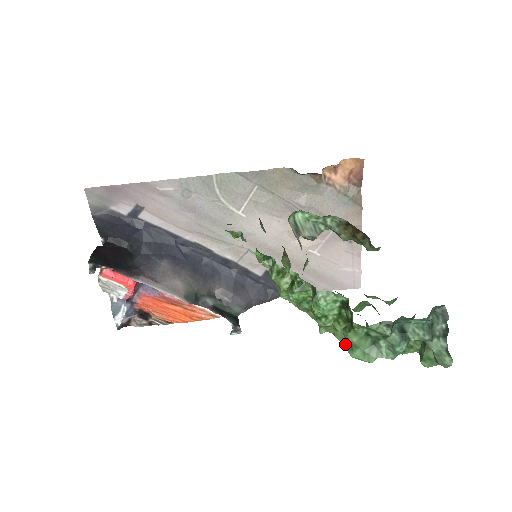
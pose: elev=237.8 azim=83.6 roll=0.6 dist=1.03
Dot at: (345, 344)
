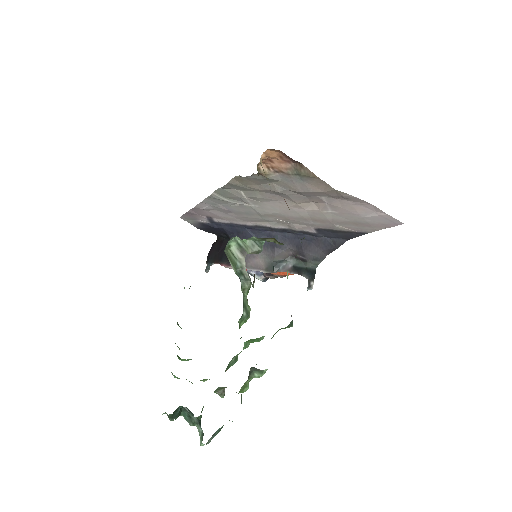
Dot at: occluded
